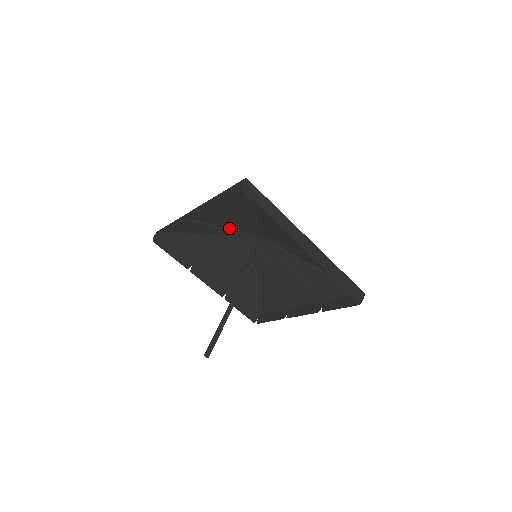
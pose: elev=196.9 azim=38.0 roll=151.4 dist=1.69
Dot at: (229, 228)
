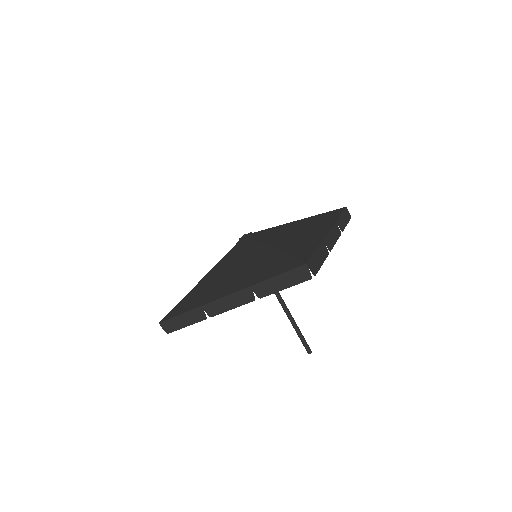
Dot at: occluded
